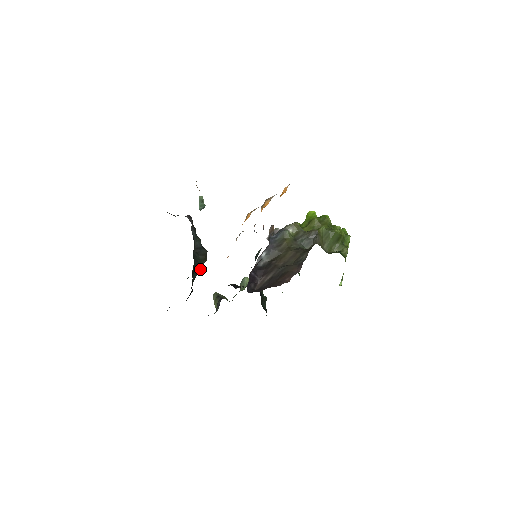
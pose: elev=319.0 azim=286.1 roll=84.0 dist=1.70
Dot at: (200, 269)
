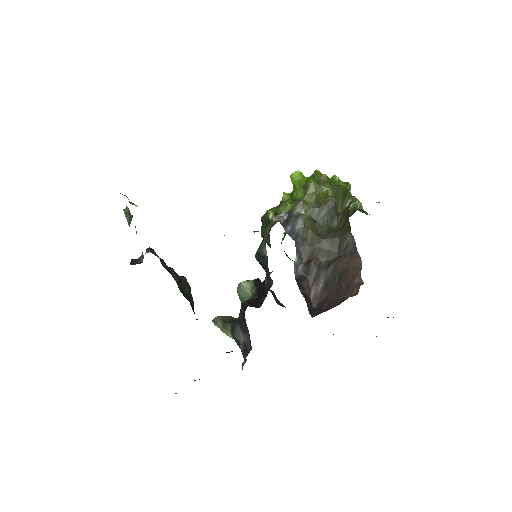
Dot at: (193, 305)
